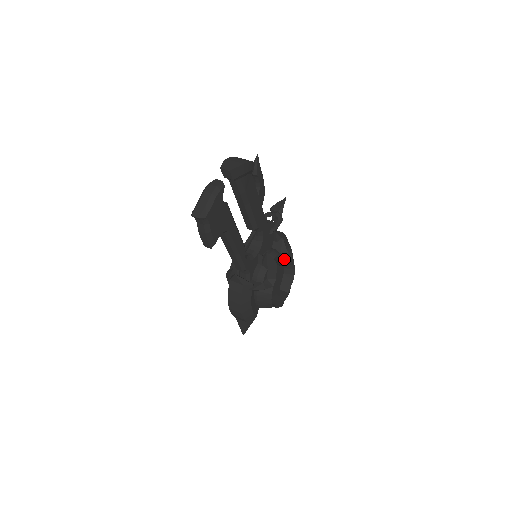
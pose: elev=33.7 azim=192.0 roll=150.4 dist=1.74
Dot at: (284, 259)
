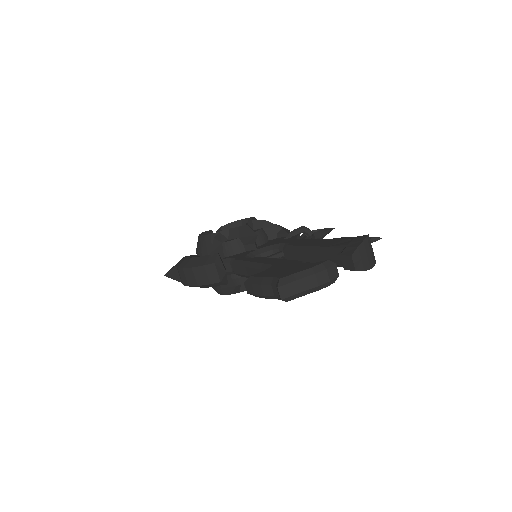
Dot at: occluded
